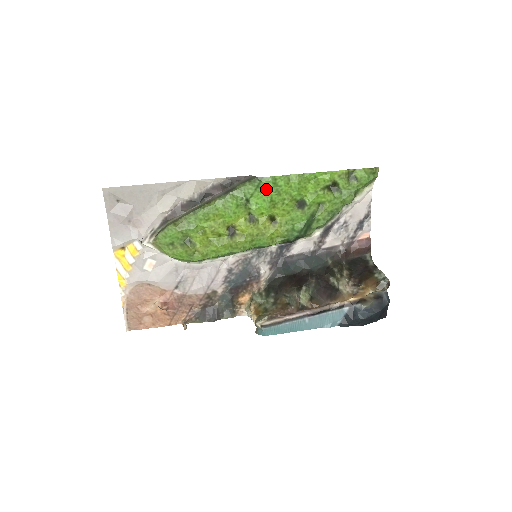
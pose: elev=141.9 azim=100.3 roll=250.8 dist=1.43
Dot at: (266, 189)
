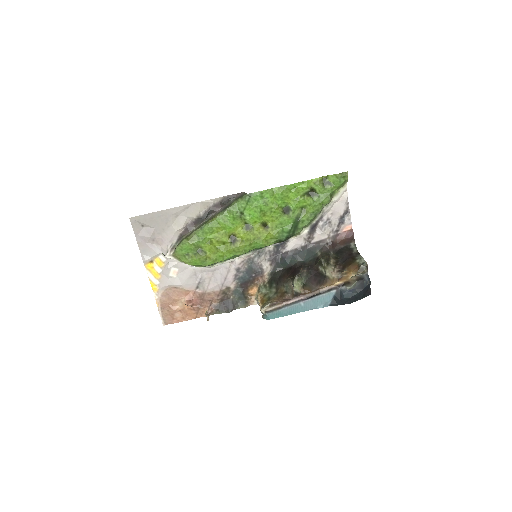
Dot at: (255, 202)
